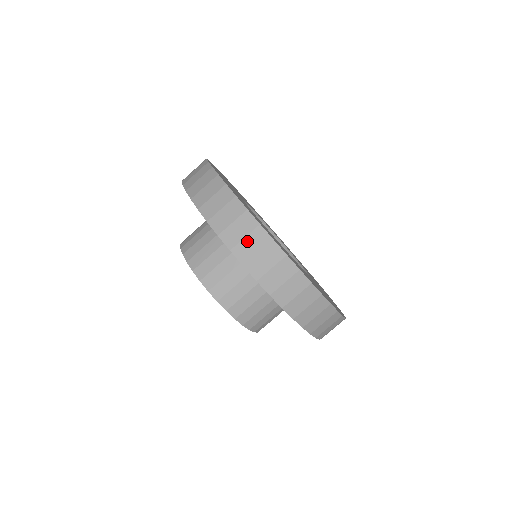
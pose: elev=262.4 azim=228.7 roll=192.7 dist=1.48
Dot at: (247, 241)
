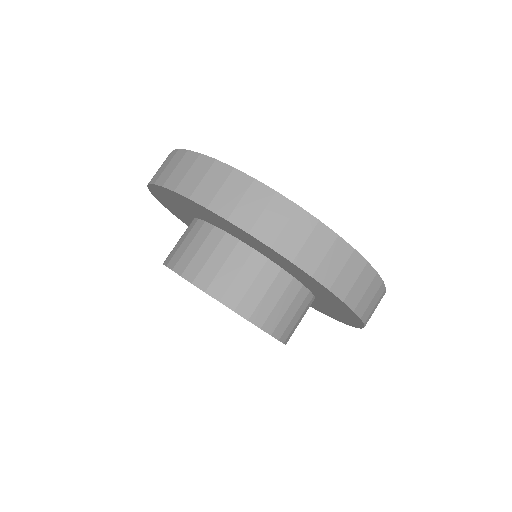
Dot at: (357, 285)
